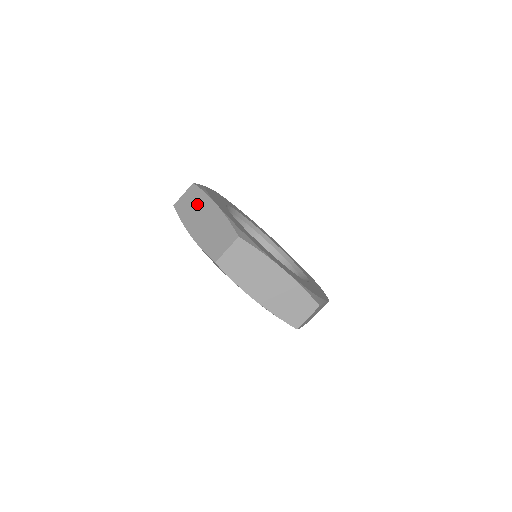
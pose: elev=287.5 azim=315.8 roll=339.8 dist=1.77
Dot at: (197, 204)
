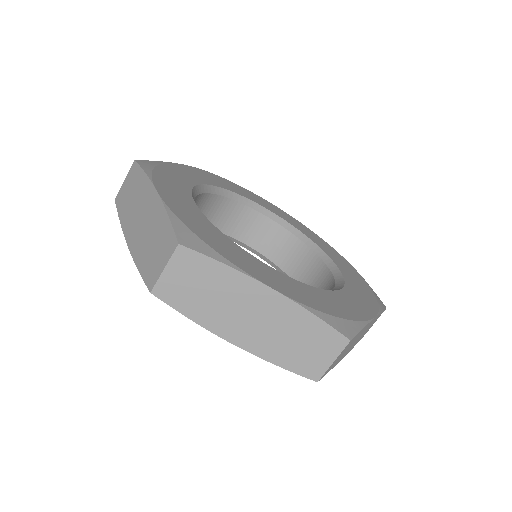
Dot at: occluded
